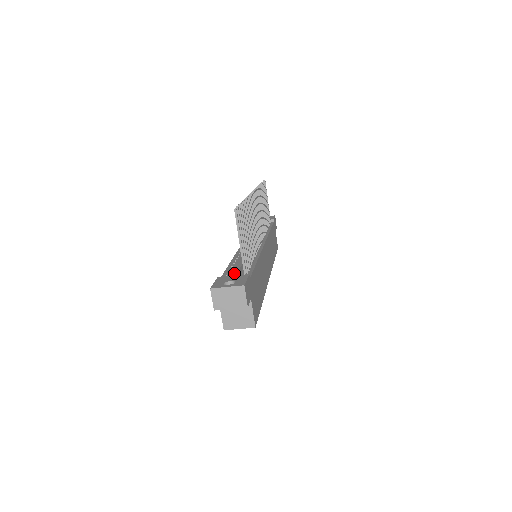
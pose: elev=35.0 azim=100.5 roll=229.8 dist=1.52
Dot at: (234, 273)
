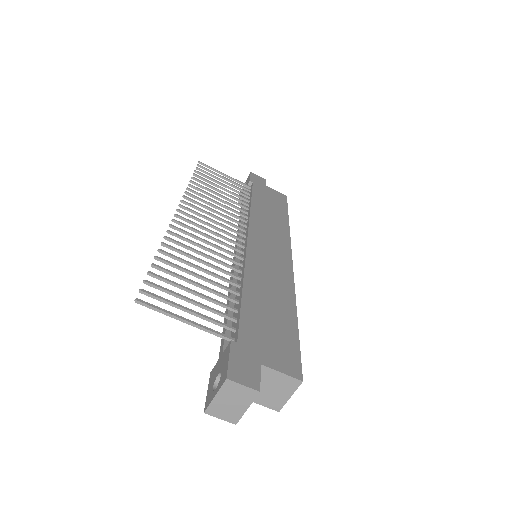
Dot at: (220, 350)
